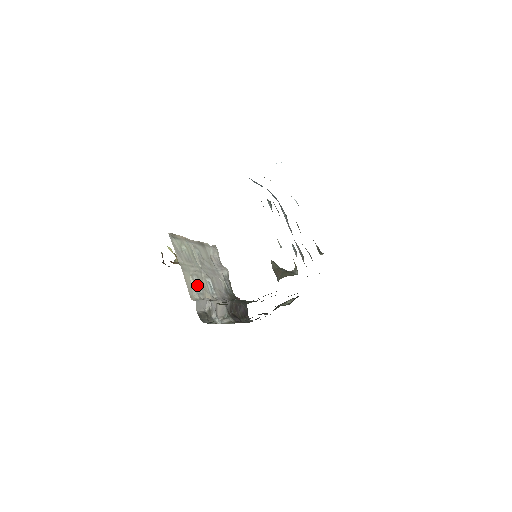
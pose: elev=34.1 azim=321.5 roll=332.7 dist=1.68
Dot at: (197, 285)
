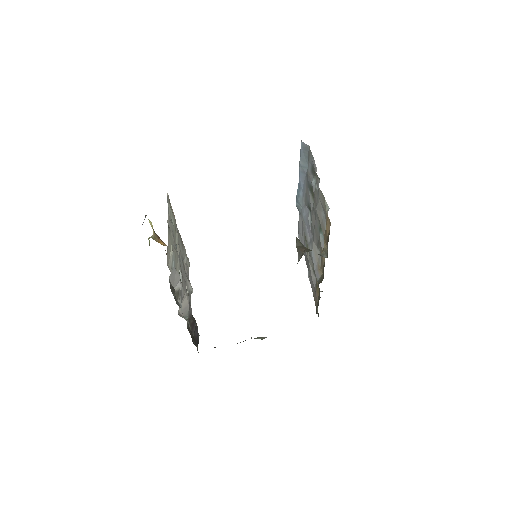
Dot at: (174, 261)
